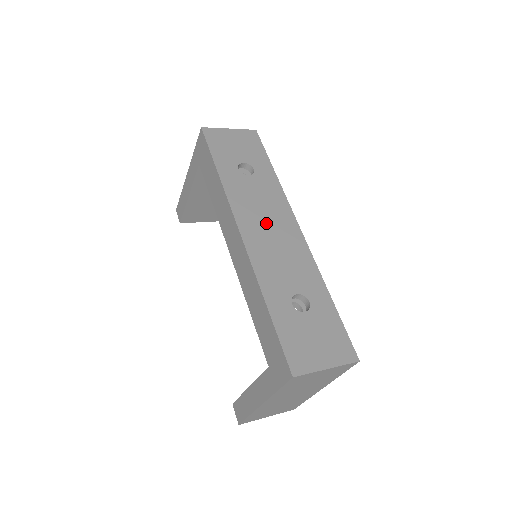
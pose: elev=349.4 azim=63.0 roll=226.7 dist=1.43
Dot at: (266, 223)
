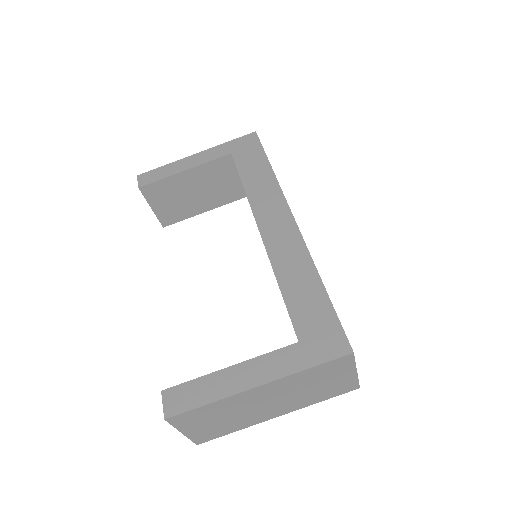
Dot at: occluded
